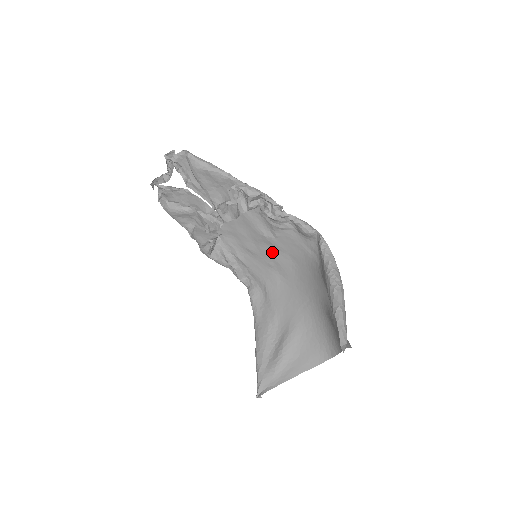
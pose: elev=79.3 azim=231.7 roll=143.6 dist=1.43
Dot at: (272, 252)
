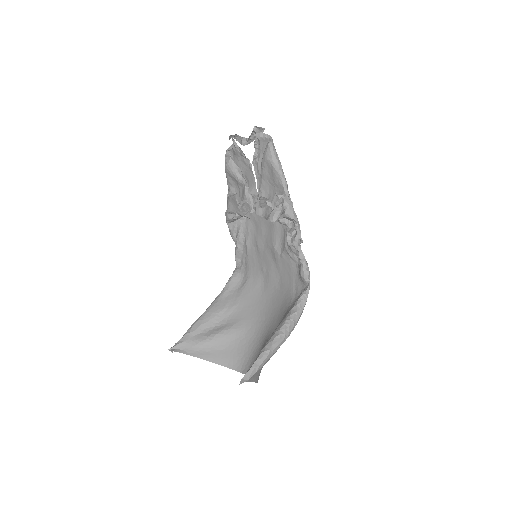
Dot at: (271, 263)
